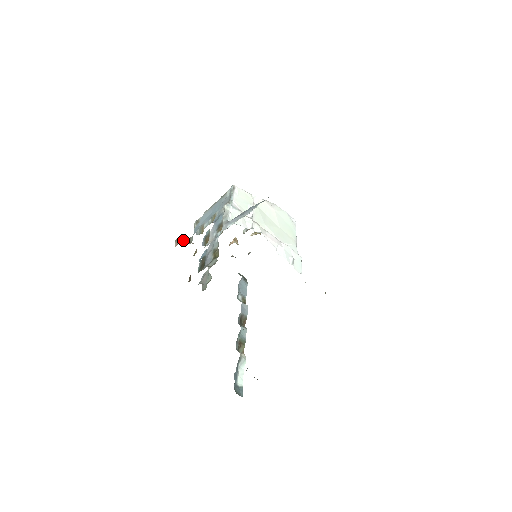
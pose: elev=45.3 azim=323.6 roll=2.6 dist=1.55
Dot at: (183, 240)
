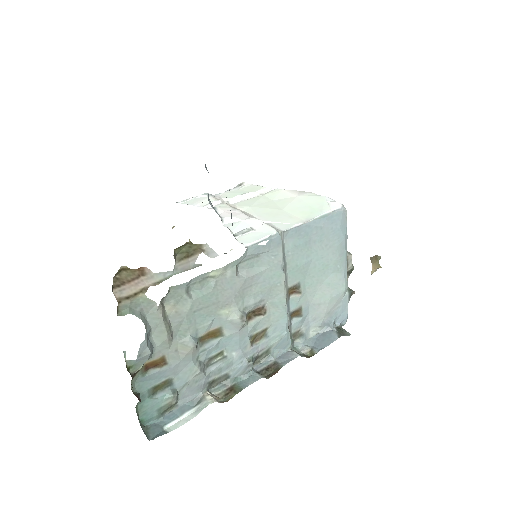
Dot at: occluded
